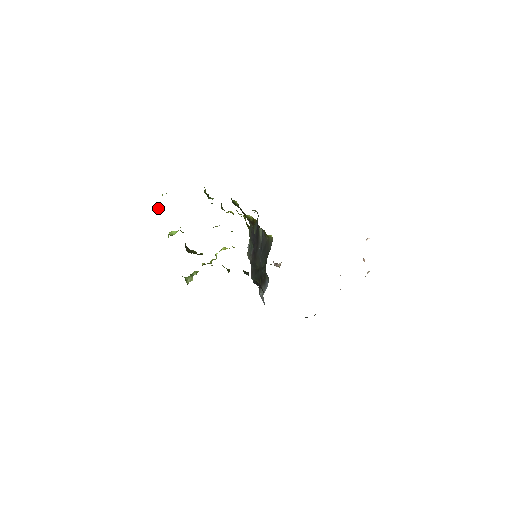
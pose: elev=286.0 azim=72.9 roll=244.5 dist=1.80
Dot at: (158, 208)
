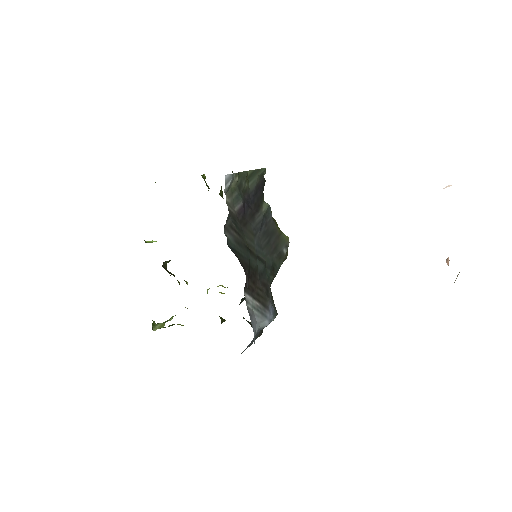
Dot at: occluded
